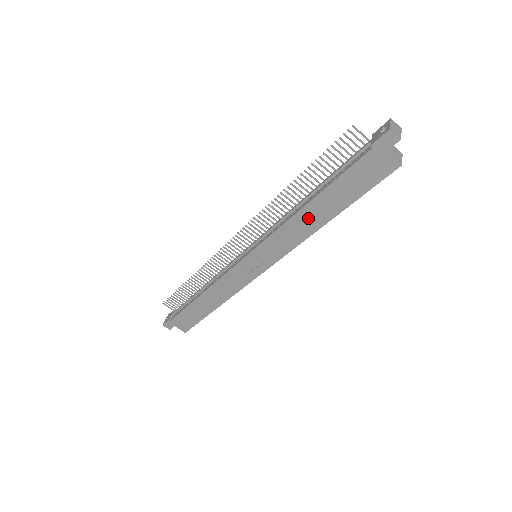
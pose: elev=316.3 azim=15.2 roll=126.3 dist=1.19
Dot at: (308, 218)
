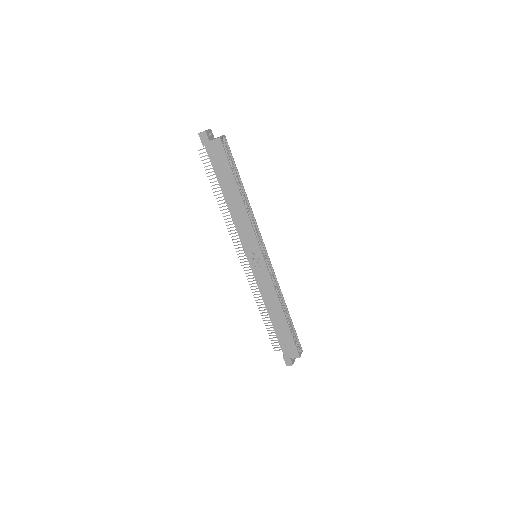
Dot at: (234, 205)
